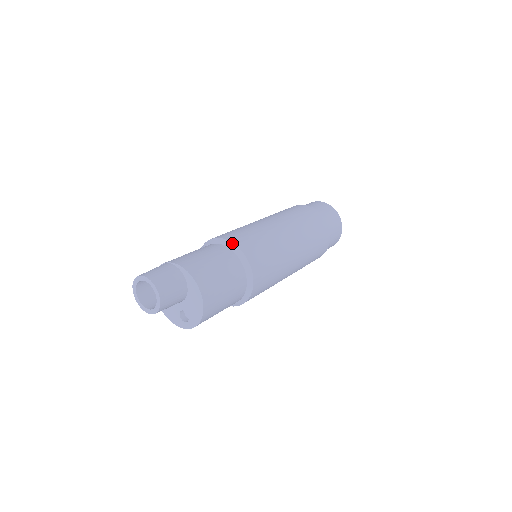
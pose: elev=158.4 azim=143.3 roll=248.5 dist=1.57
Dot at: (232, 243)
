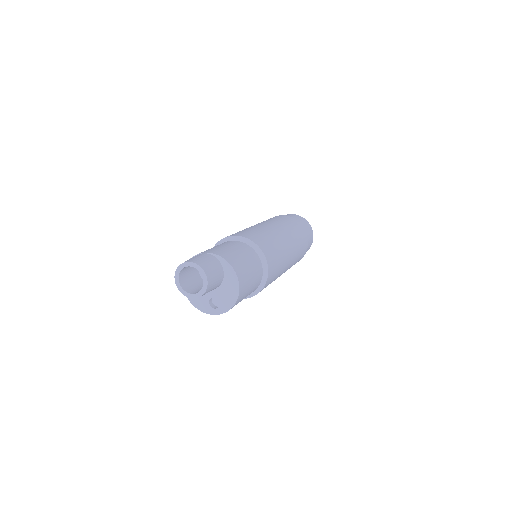
Dot at: (251, 240)
